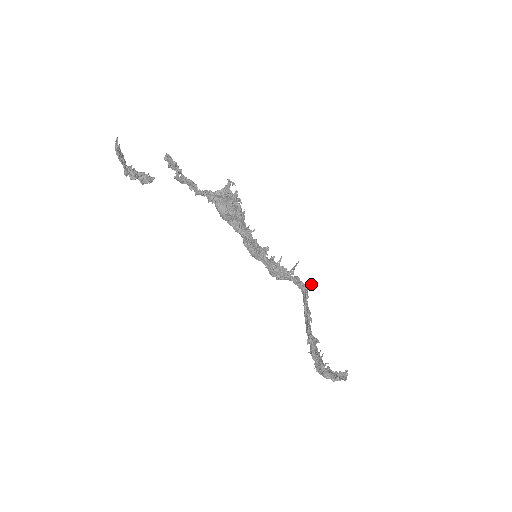
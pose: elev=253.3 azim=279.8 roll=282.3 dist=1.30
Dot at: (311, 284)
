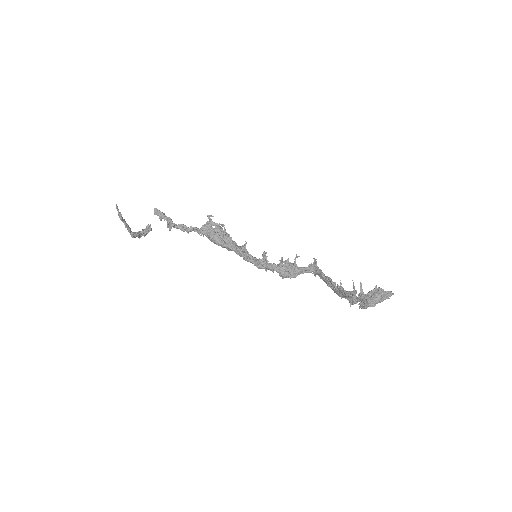
Dot at: occluded
